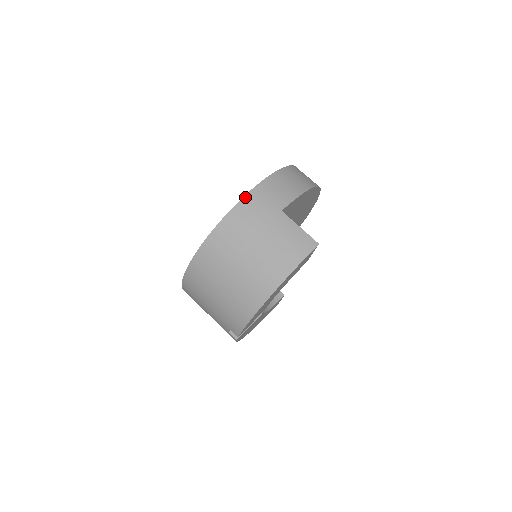
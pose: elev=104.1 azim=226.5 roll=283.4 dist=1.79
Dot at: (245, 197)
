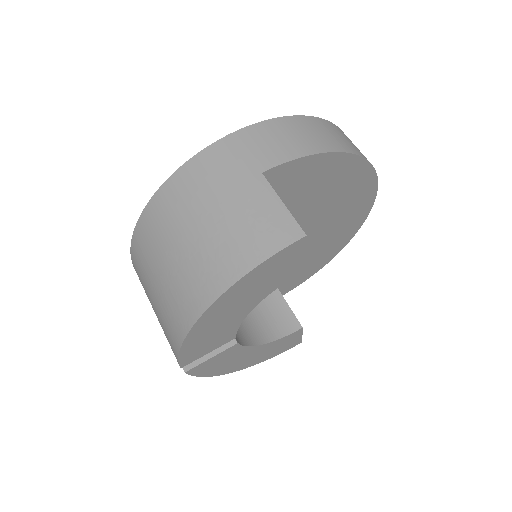
Dot at: (212, 145)
